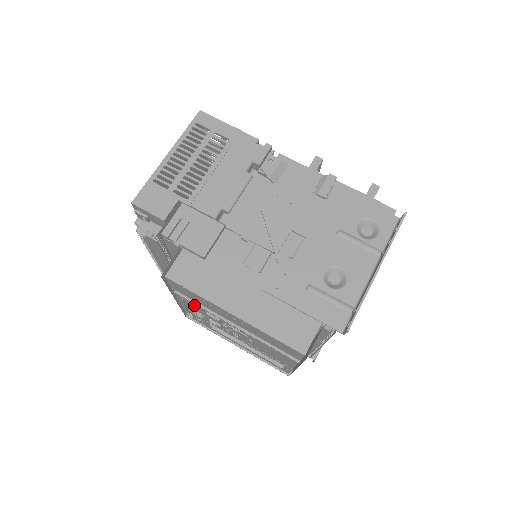
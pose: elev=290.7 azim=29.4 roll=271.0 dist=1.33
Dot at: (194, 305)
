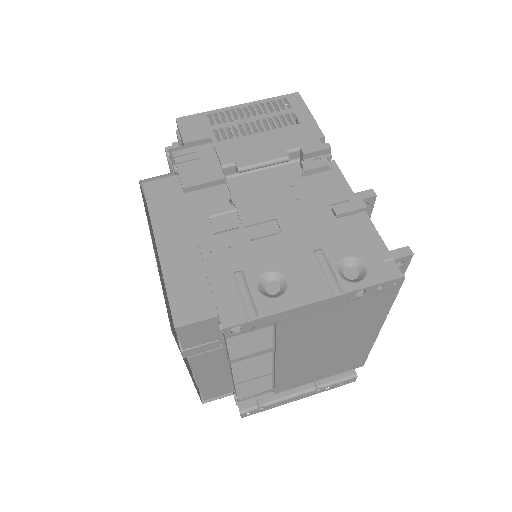
Dot at: occluded
